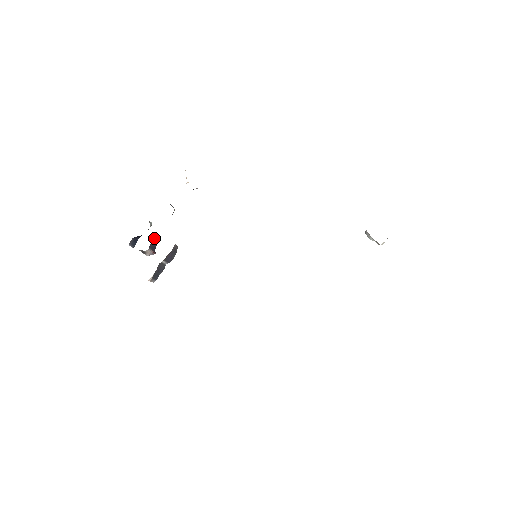
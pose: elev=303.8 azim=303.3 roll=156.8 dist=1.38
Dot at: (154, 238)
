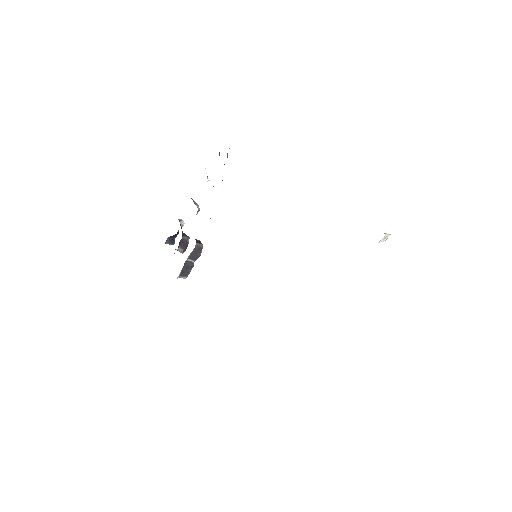
Dot at: (183, 237)
